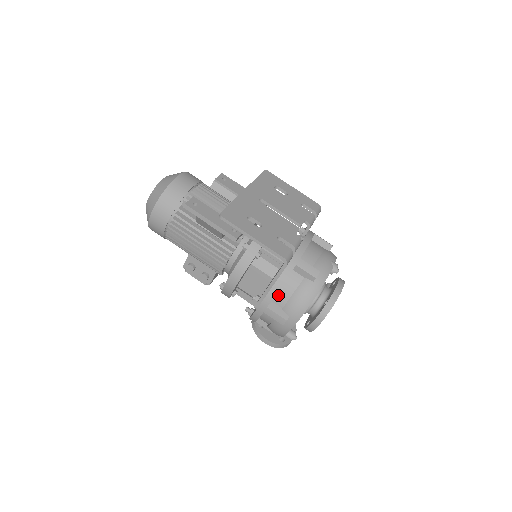
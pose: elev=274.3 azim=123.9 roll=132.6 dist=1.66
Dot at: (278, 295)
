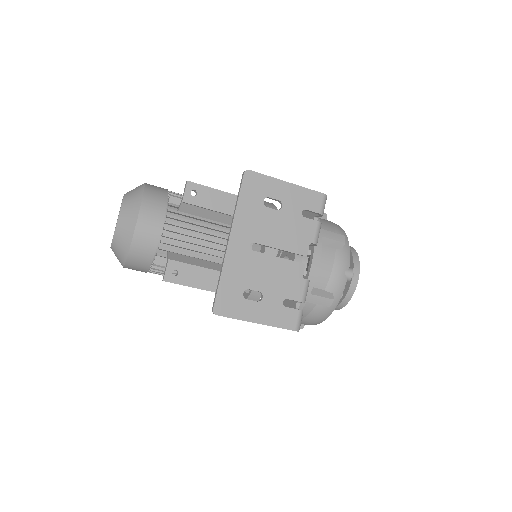
Dot at: occluded
